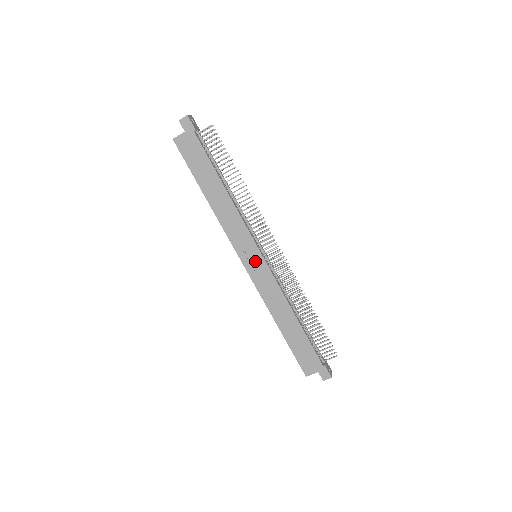
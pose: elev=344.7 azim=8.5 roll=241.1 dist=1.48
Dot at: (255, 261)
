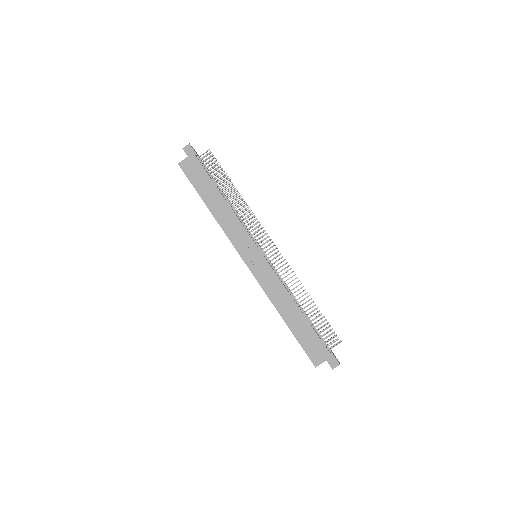
Dot at: (256, 259)
